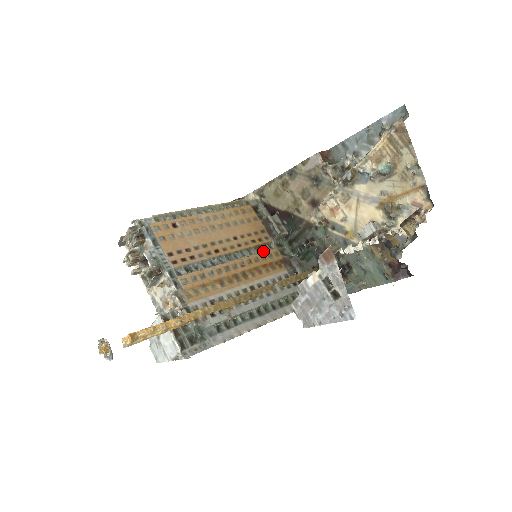
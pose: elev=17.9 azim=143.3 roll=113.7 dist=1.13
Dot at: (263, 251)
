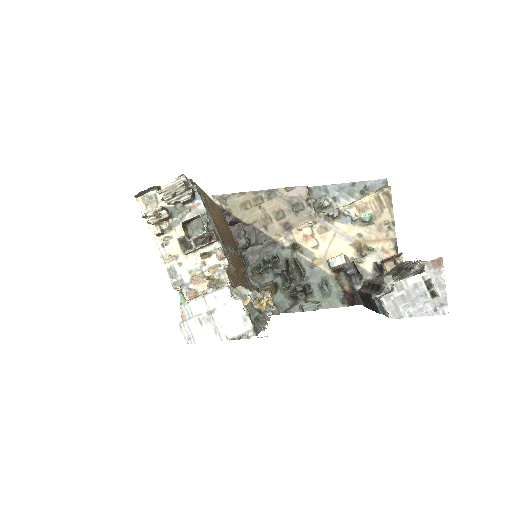
Dot at: occluded
